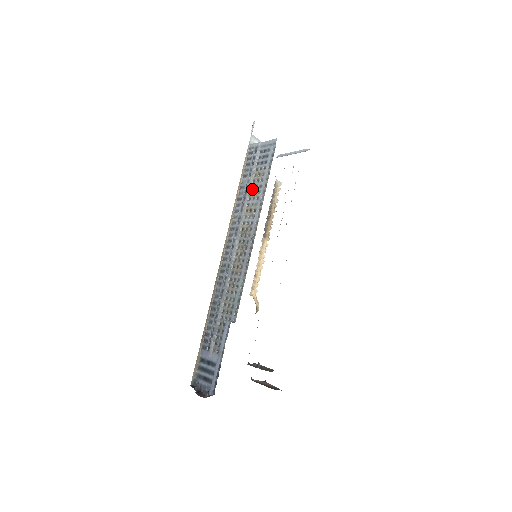
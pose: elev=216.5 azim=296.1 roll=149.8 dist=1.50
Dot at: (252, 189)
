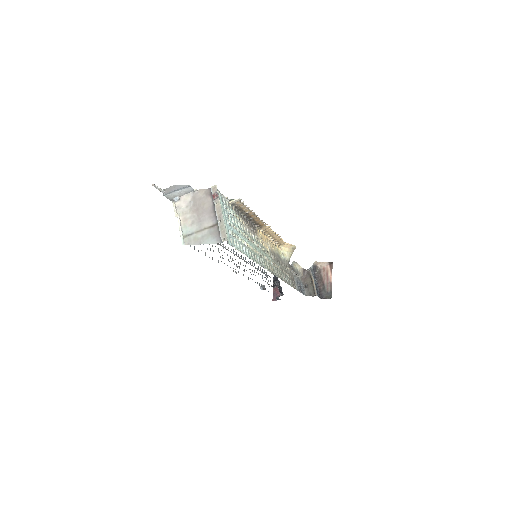
Dot at: occluded
